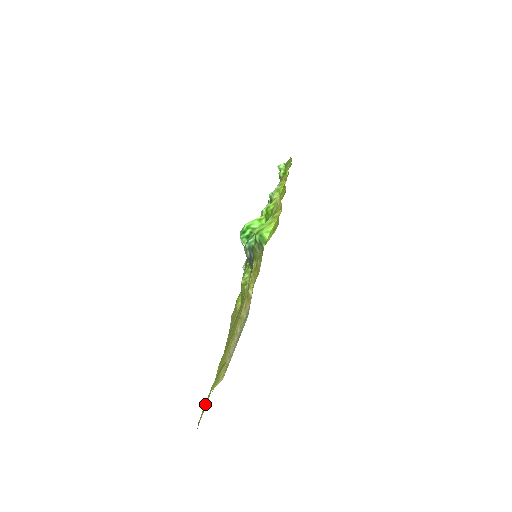
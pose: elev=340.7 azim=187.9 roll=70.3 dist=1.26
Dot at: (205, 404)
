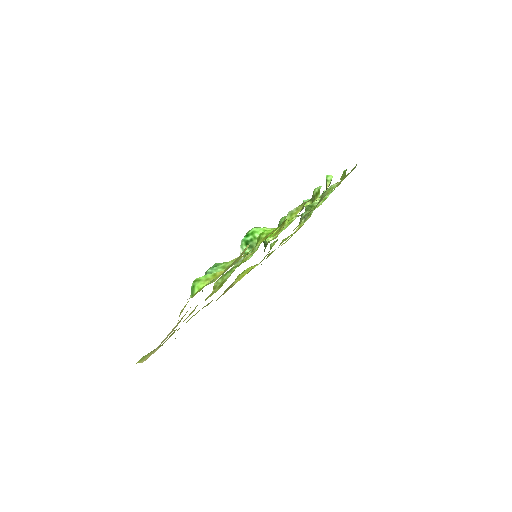
Dot at: occluded
